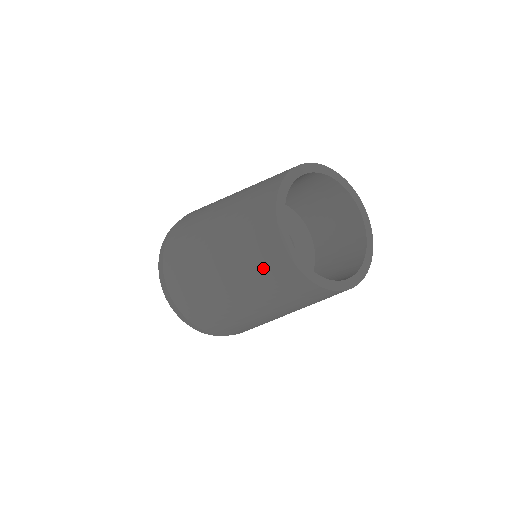
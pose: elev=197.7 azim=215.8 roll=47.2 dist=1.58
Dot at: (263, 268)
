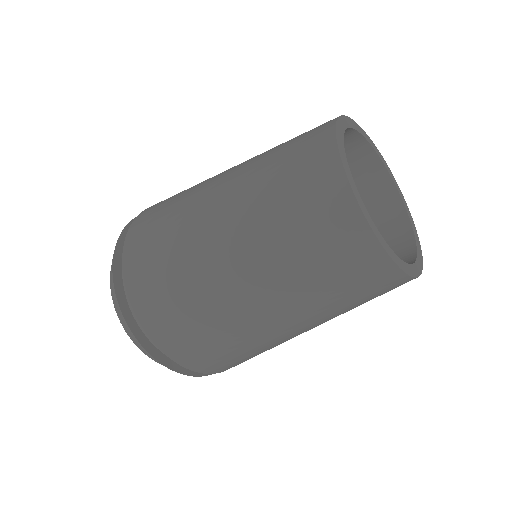
Dot at: (339, 278)
